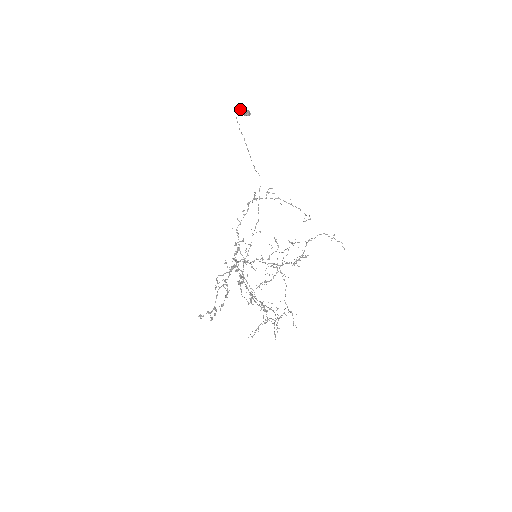
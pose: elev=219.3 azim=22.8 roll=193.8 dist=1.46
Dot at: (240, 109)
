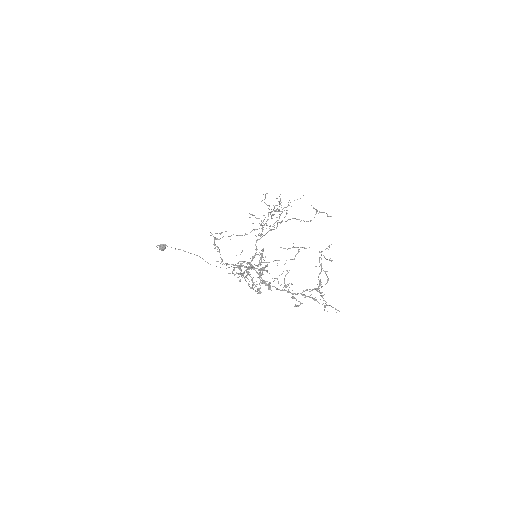
Dot at: occluded
